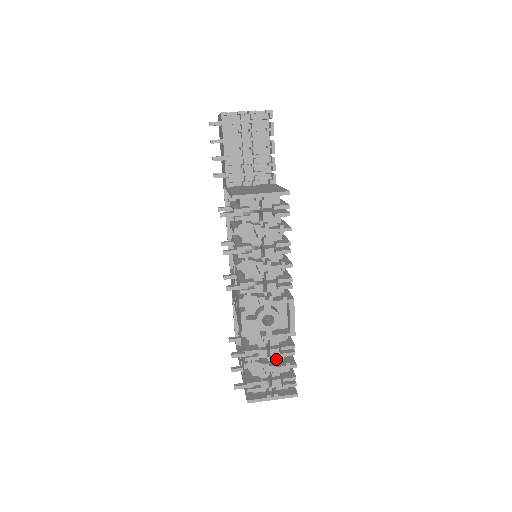
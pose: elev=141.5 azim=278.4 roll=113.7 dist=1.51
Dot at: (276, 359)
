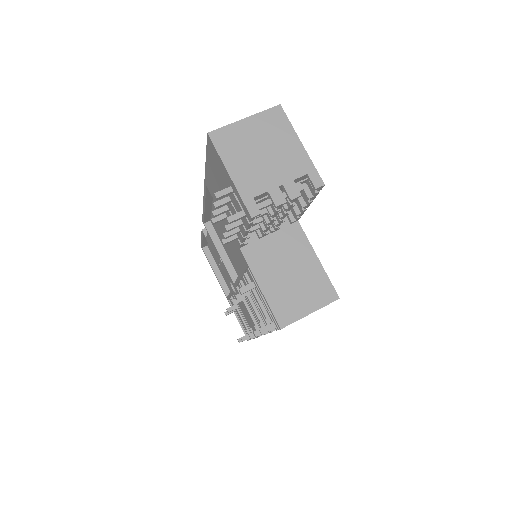
Dot at: occluded
